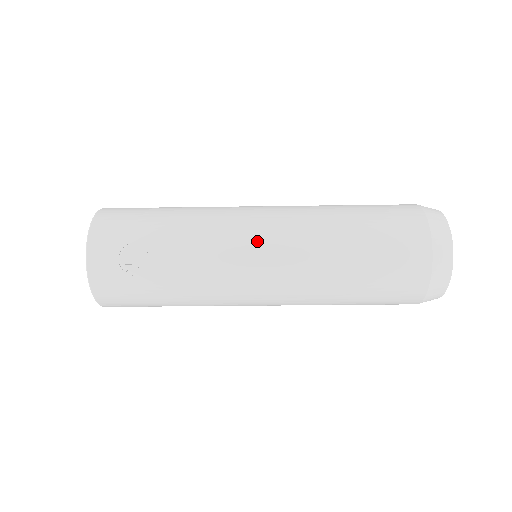
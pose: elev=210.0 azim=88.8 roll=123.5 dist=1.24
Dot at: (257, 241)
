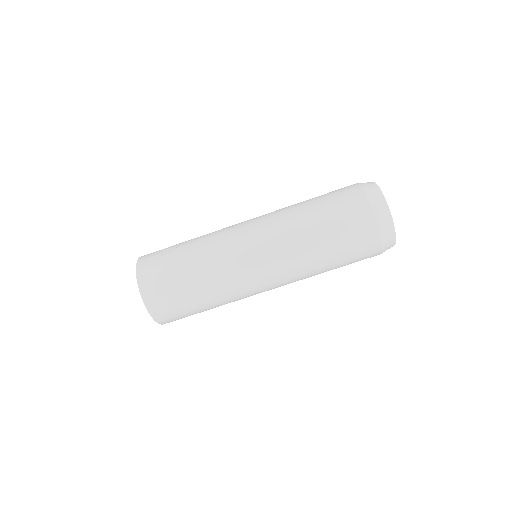
Dot at: occluded
